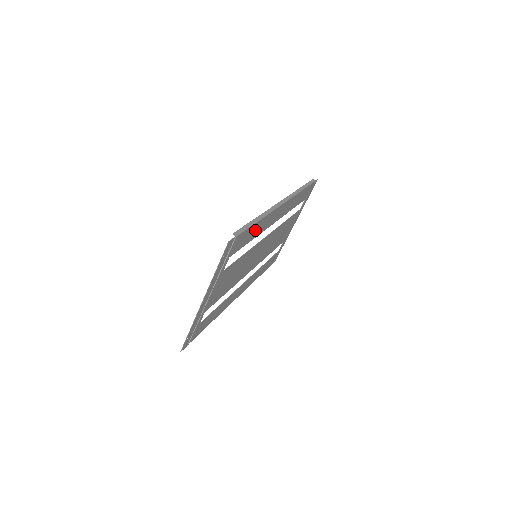
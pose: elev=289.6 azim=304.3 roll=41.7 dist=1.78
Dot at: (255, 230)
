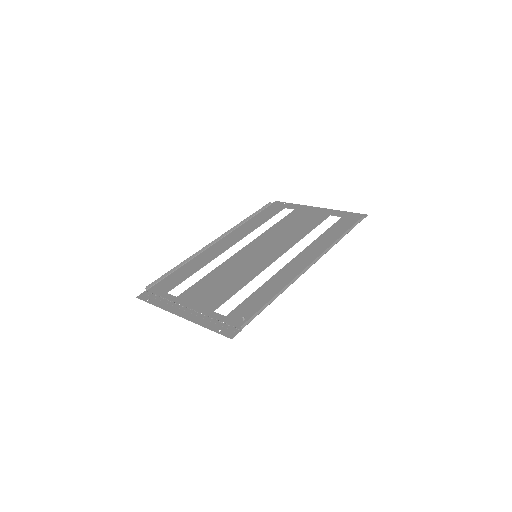
Dot at: (266, 294)
